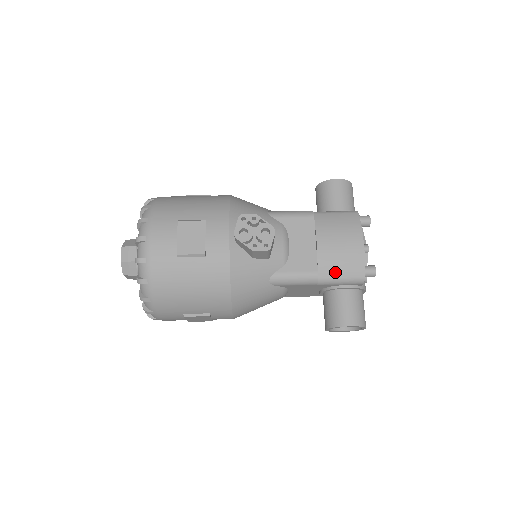
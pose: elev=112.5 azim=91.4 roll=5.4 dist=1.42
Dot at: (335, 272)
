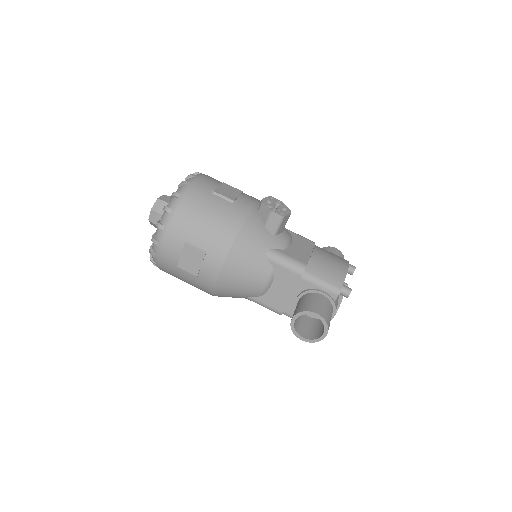
Dot at: (320, 273)
